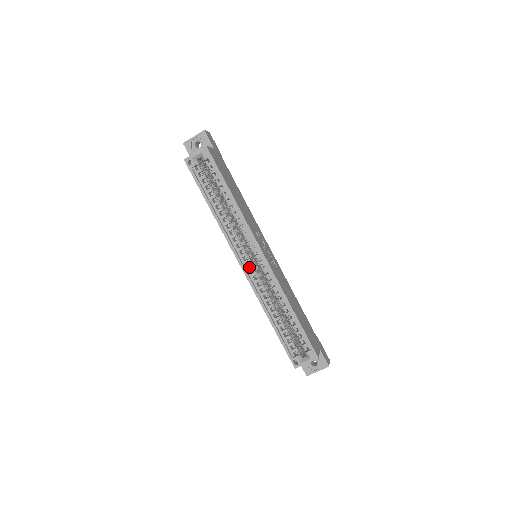
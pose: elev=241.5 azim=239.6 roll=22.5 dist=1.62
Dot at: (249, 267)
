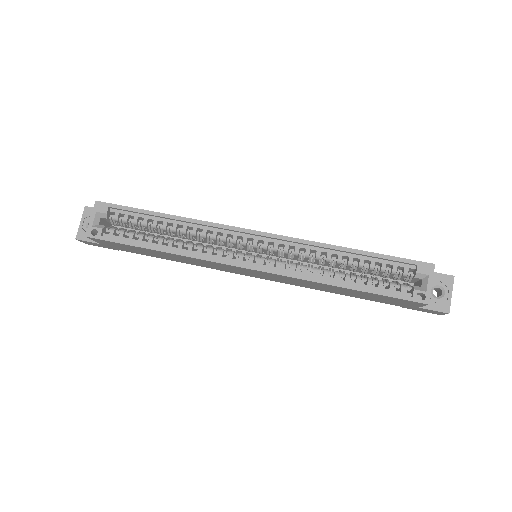
Dot at: (260, 262)
